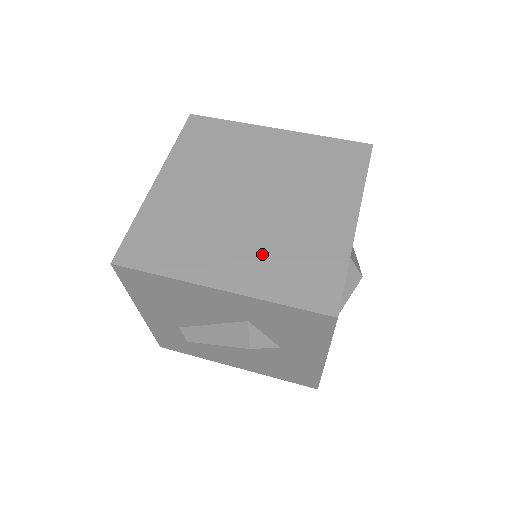
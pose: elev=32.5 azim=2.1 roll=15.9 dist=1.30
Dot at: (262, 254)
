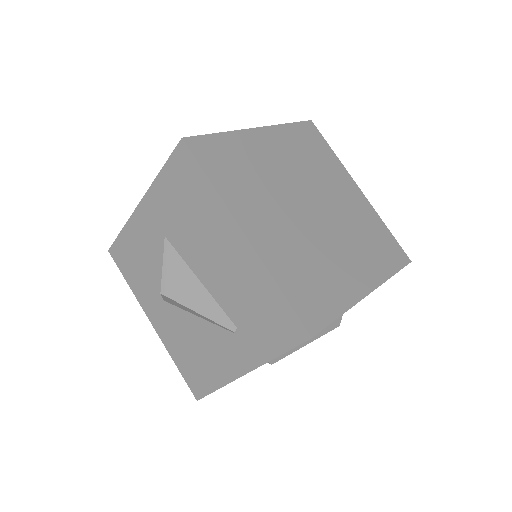
Dot at: (358, 248)
